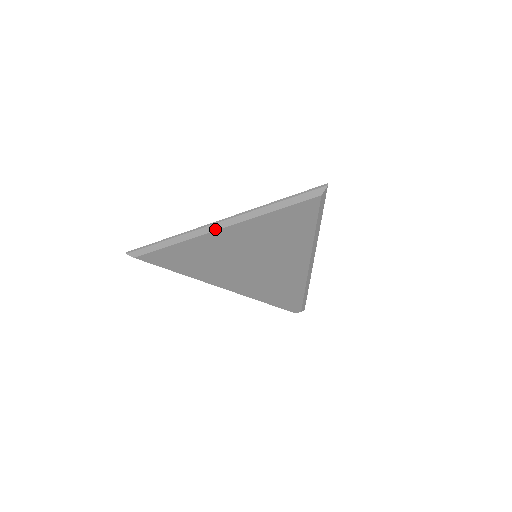
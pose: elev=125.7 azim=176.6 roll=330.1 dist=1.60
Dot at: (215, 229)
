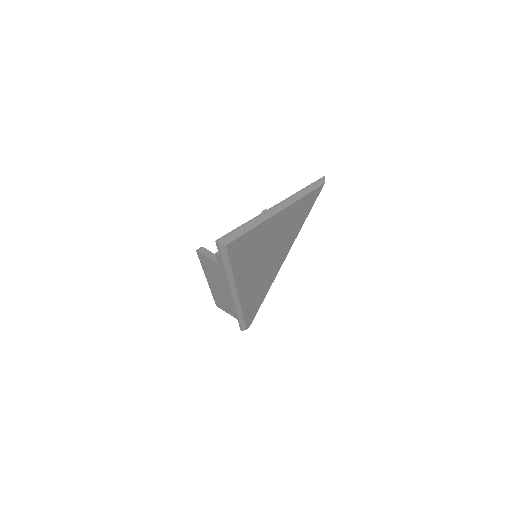
Dot at: (282, 208)
